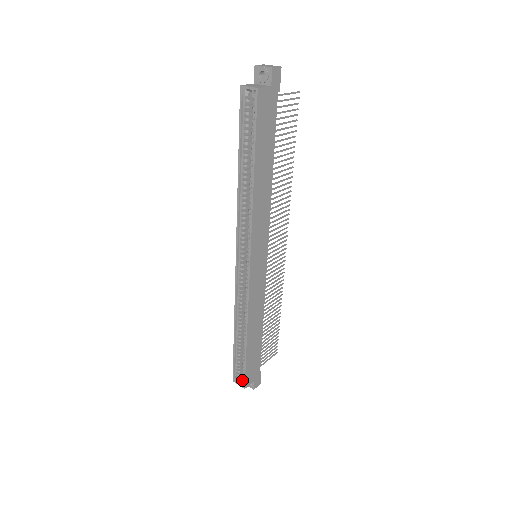
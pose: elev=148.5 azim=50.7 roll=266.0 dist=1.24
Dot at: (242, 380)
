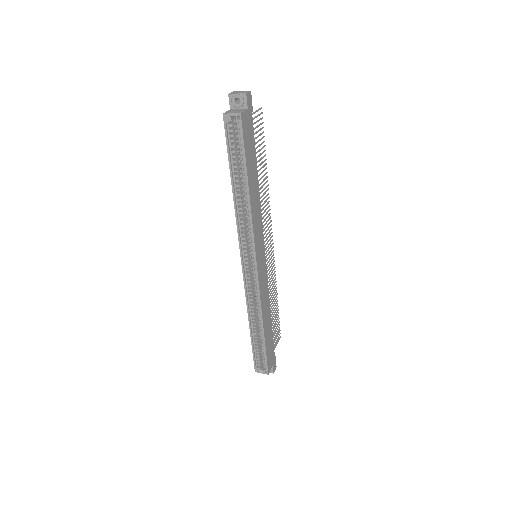
Dot at: (264, 368)
